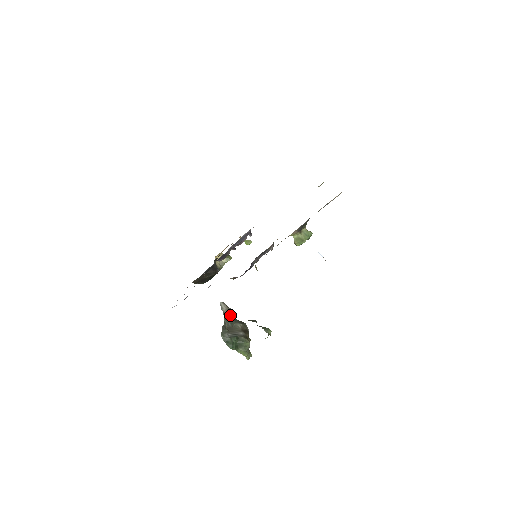
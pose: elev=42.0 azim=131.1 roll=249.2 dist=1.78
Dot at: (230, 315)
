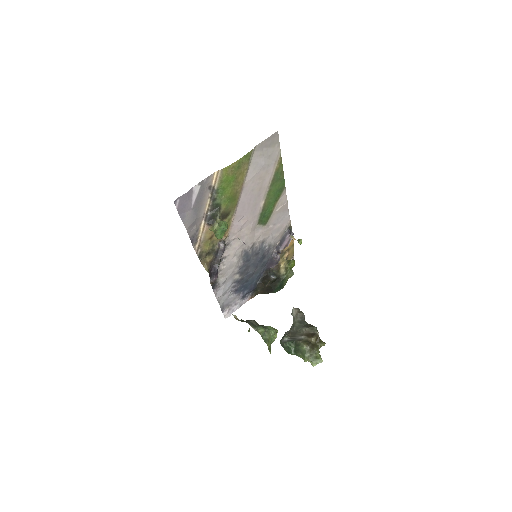
Dot at: (300, 320)
